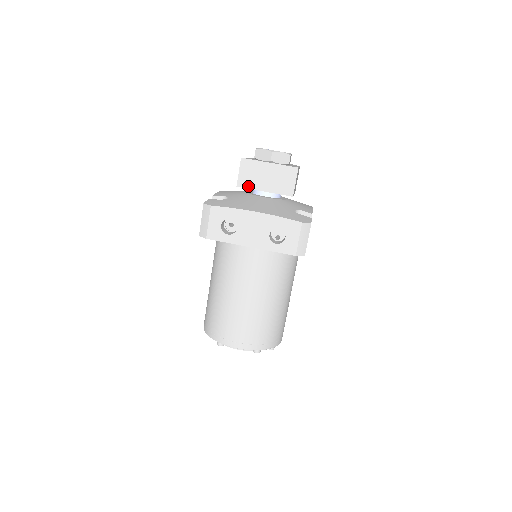
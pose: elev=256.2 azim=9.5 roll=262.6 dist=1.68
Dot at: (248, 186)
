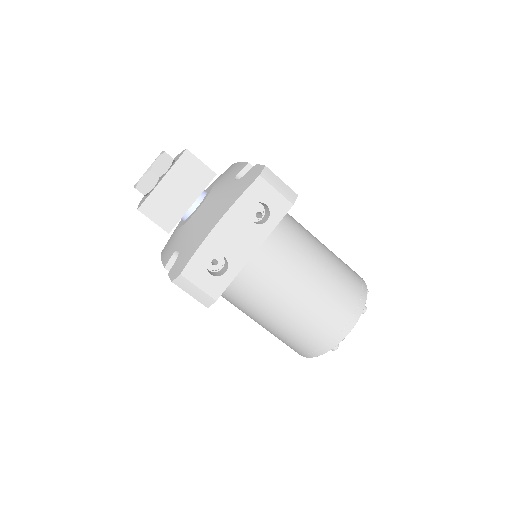
Dot at: (176, 220)
